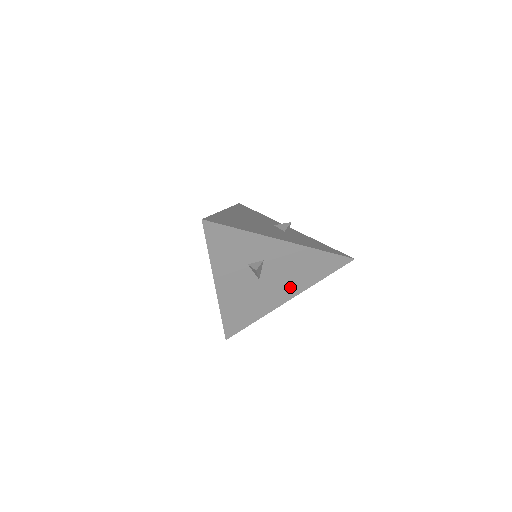
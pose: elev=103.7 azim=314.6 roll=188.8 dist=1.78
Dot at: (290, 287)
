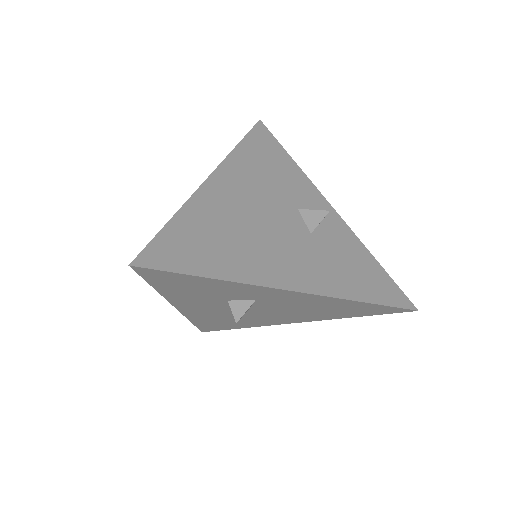
Dot at: (300, 317)
